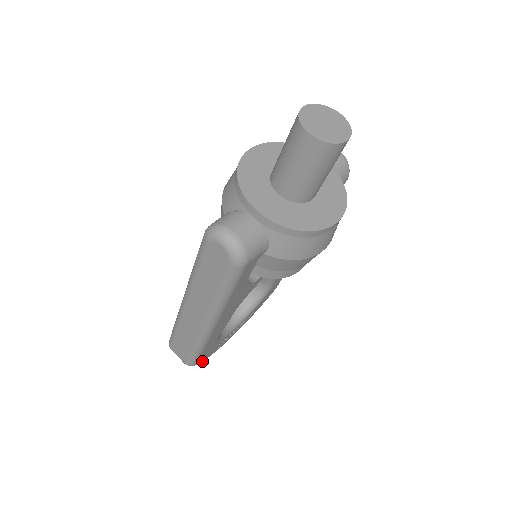
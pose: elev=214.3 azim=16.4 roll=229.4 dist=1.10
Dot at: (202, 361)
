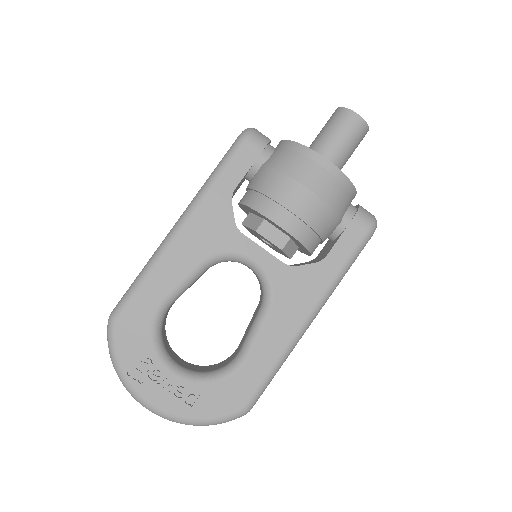
Dot at: (116, 347)
